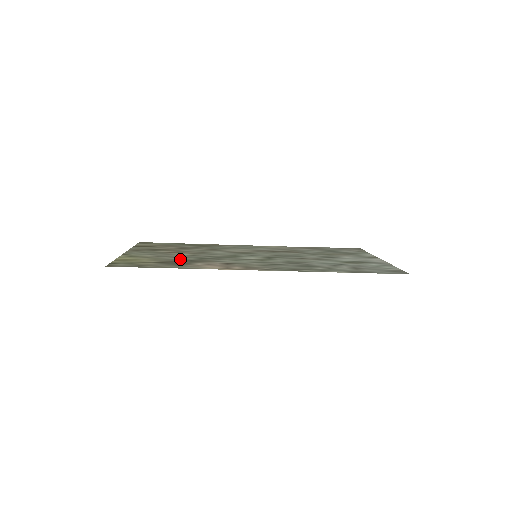
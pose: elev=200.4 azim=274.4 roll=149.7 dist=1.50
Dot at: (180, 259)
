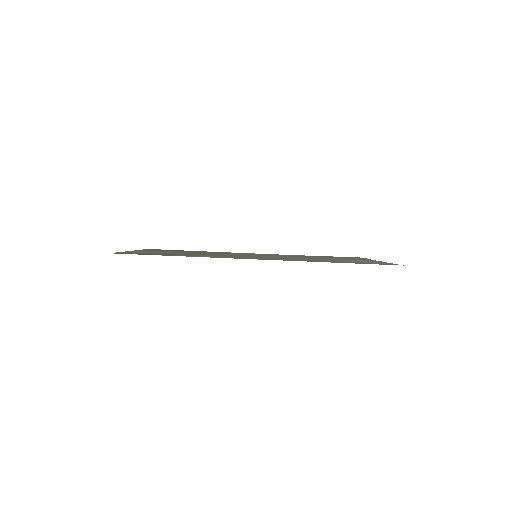
Dot at: occluded
